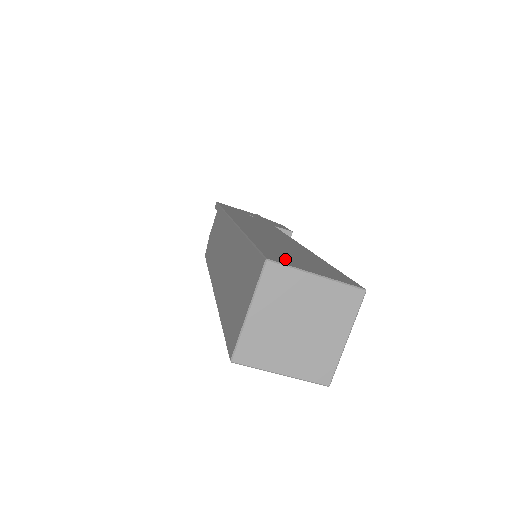
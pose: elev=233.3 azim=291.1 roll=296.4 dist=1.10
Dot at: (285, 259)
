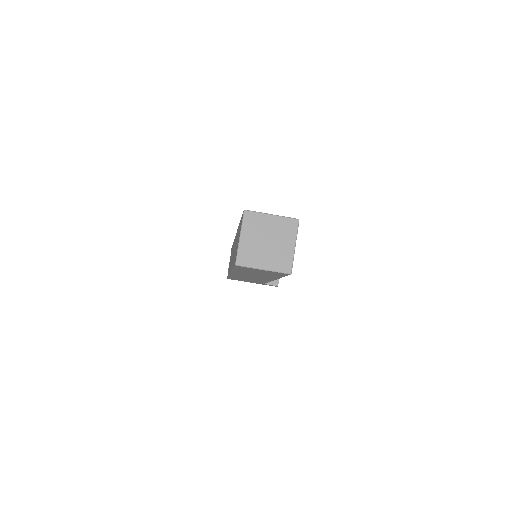
Dot at: occluded
